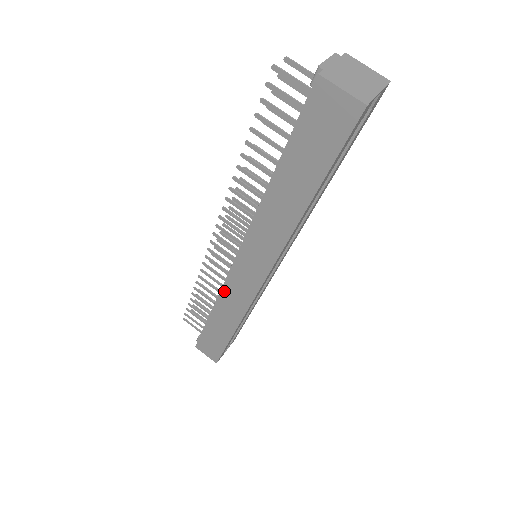
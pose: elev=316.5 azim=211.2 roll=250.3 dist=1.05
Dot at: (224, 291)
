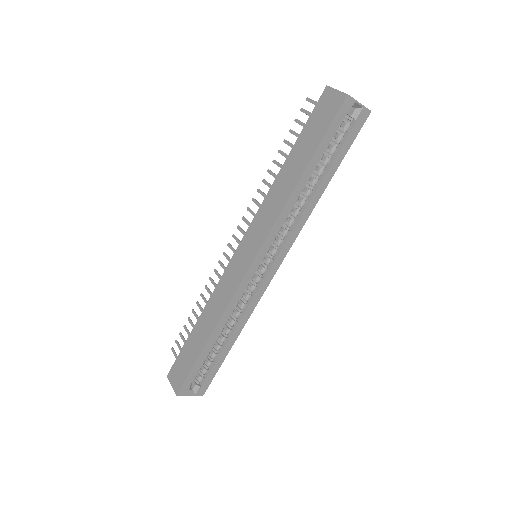
Dot at: (219, 285)
